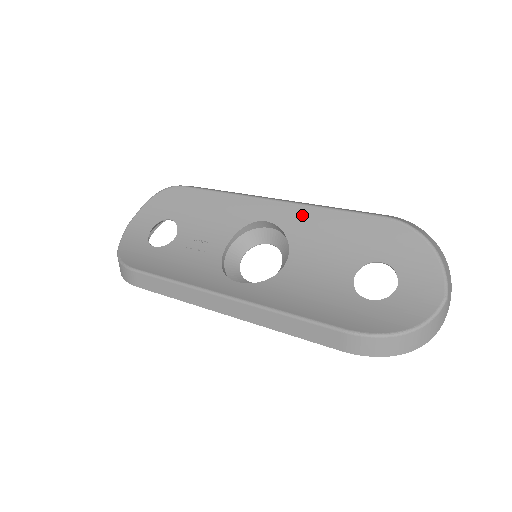
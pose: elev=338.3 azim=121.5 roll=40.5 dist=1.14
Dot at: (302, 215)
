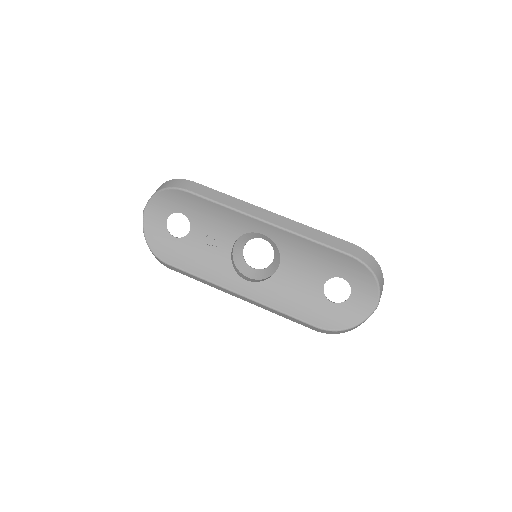
Dot at: (290, 238)
